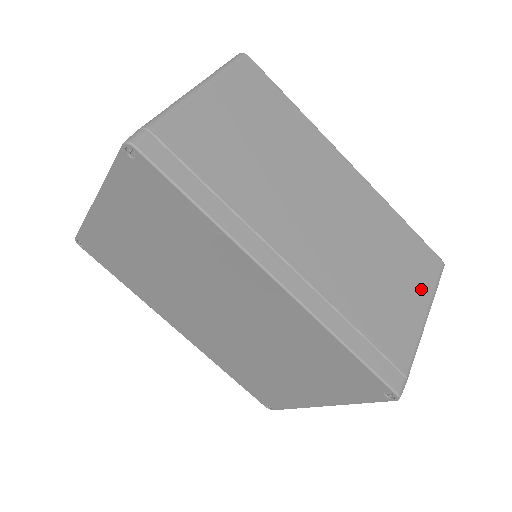
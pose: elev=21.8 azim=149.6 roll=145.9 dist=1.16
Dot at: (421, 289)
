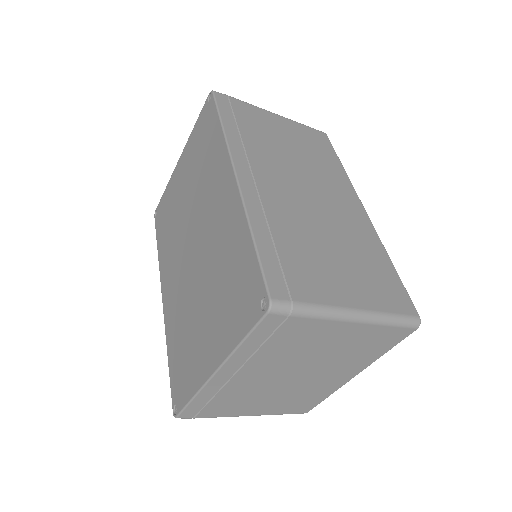
Dot at: (371, 297)
